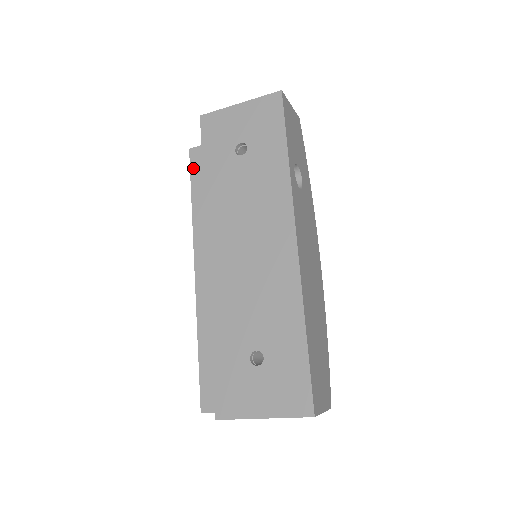
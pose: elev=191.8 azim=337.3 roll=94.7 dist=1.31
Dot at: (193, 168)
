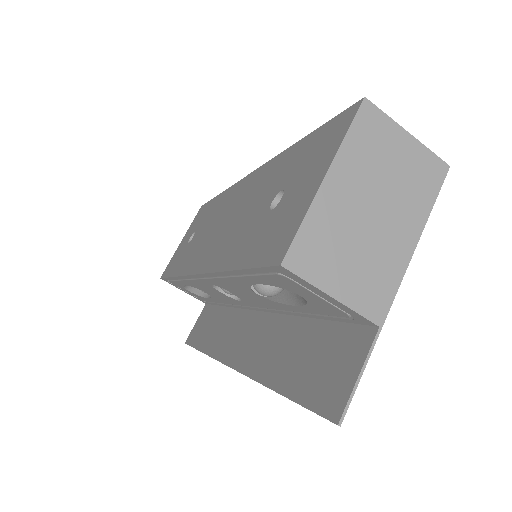
Dot at: (192, 342)
